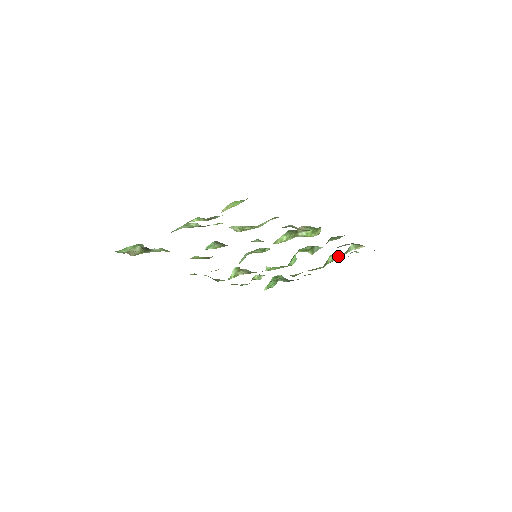
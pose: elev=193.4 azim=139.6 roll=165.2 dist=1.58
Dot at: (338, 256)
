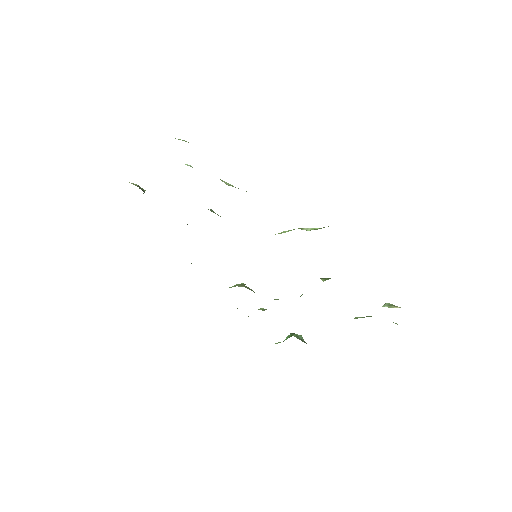
Dot at: occluded
